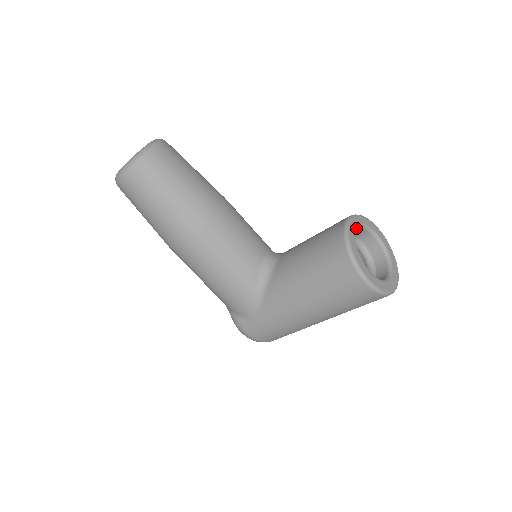
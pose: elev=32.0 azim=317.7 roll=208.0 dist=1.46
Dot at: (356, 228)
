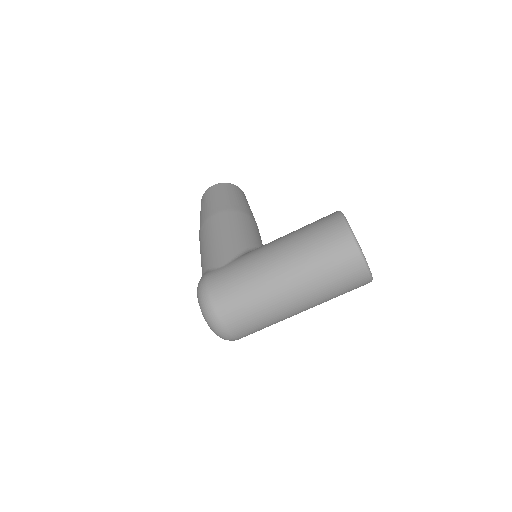
Dot at: occluded
